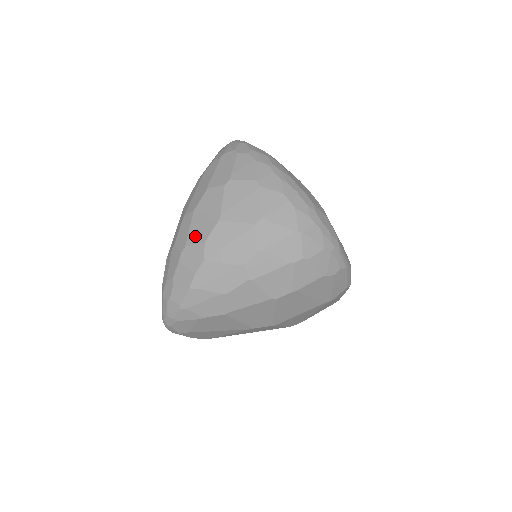
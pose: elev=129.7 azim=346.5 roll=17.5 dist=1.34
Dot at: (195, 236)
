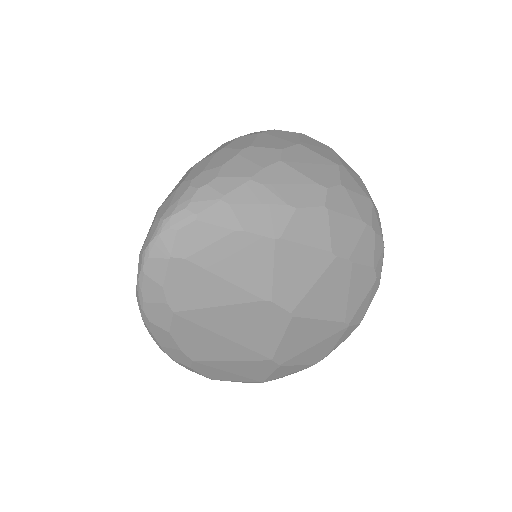
Dot at: (266, 144)
